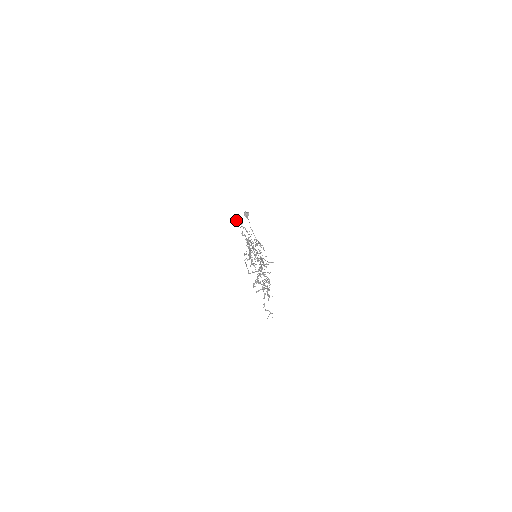
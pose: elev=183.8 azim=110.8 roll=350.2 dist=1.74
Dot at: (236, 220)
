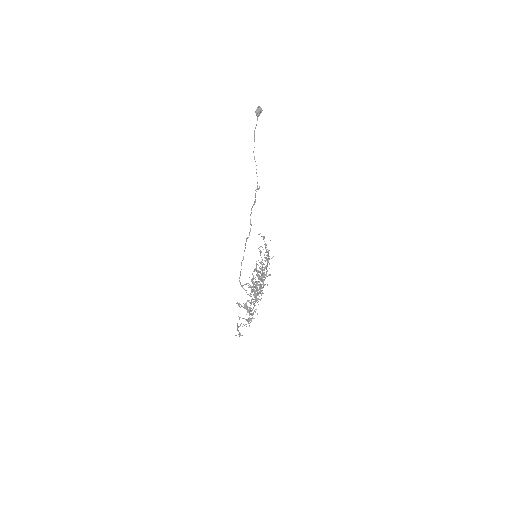
Dot at: occluded
